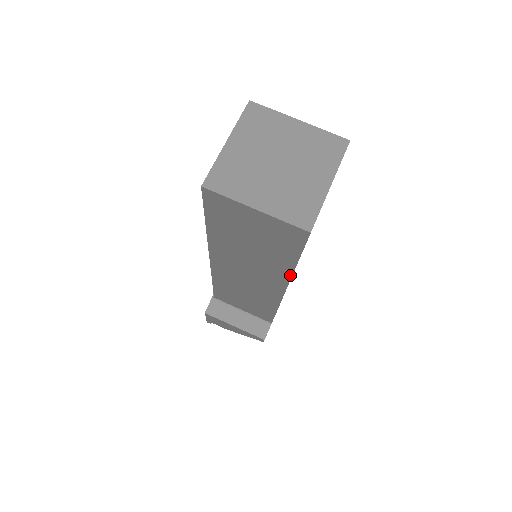
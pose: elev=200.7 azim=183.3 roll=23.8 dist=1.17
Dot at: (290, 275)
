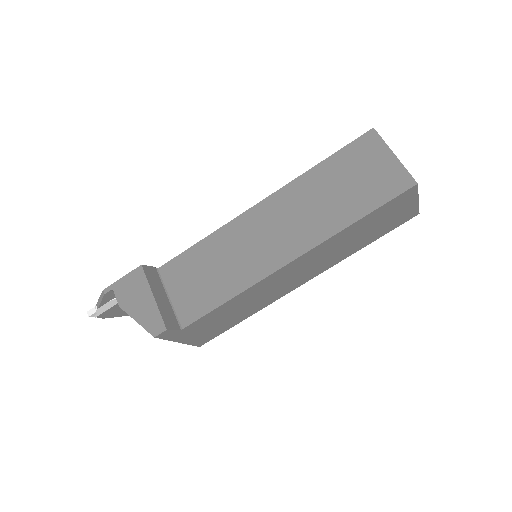
Dot at: (335, 233)
